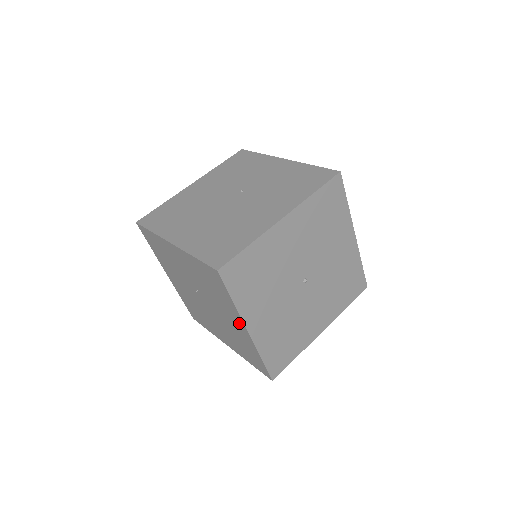
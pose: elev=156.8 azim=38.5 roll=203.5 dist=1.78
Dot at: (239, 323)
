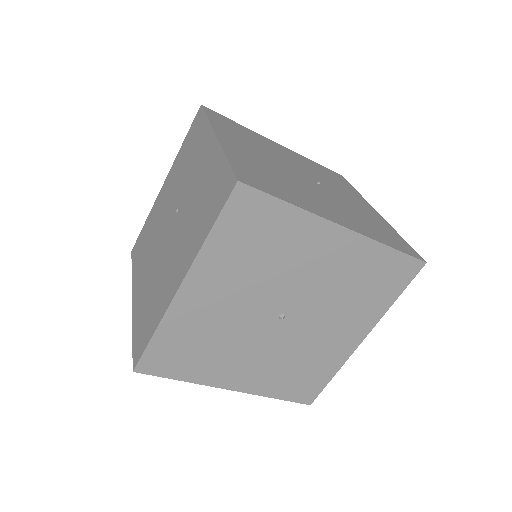
Dot at: occluded
